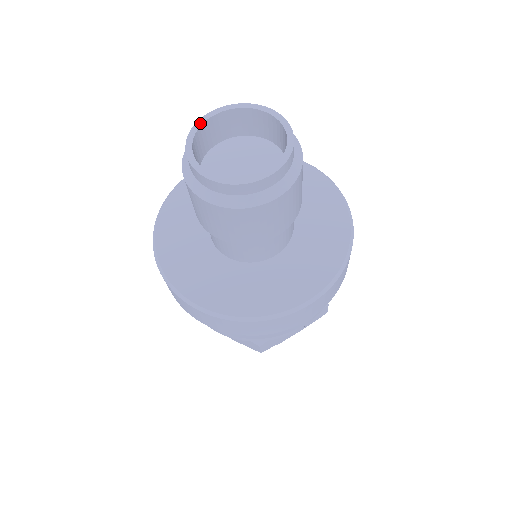
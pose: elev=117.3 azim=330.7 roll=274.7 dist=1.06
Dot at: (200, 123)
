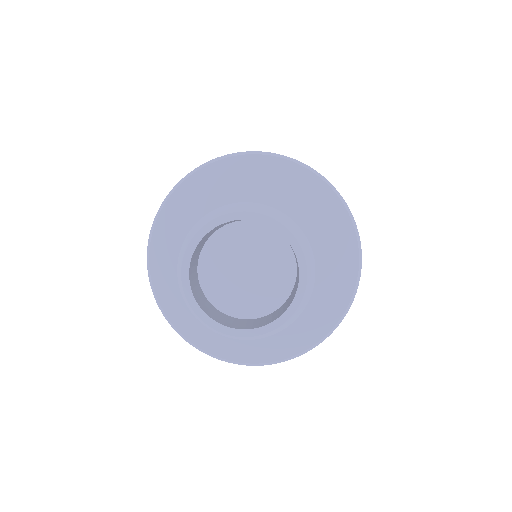
Dot at: (192, 249)
